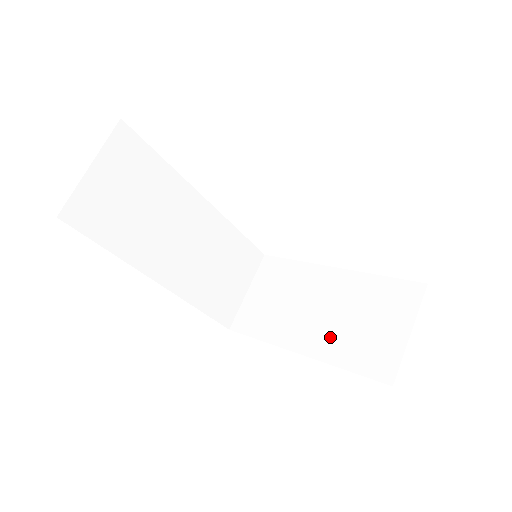
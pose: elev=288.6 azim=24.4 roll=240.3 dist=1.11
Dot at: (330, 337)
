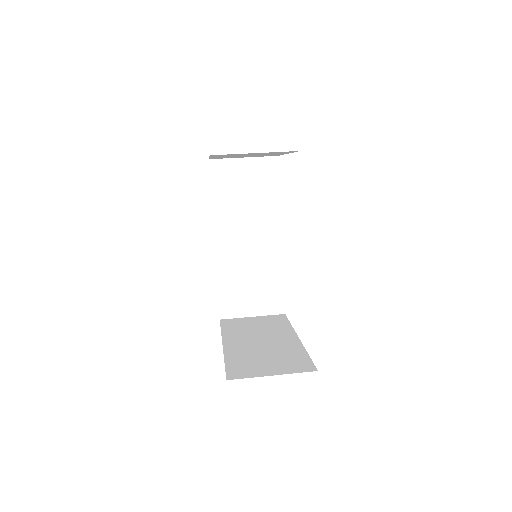
Dot at: (244, 350)
